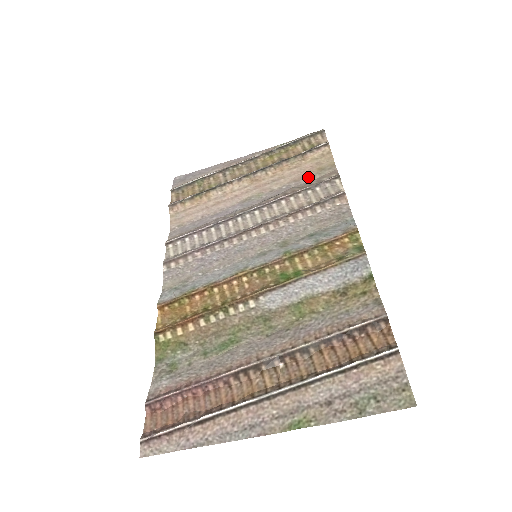
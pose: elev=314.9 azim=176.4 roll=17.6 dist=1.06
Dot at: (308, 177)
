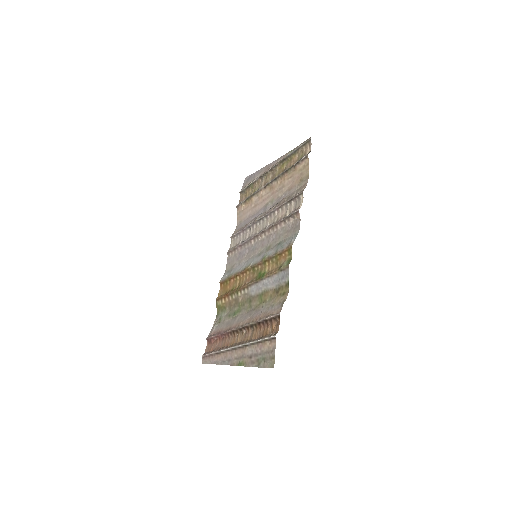
Dot at: (294, 187)
